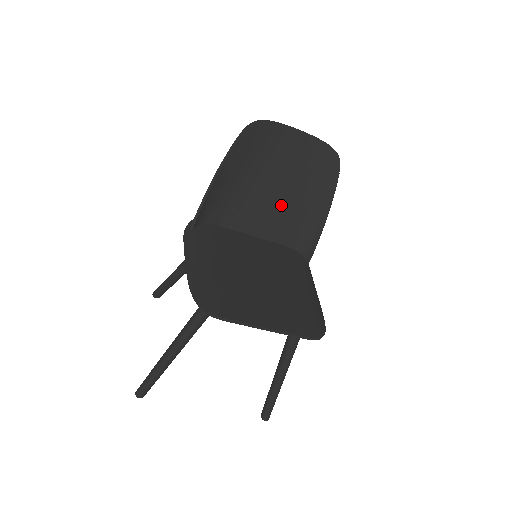
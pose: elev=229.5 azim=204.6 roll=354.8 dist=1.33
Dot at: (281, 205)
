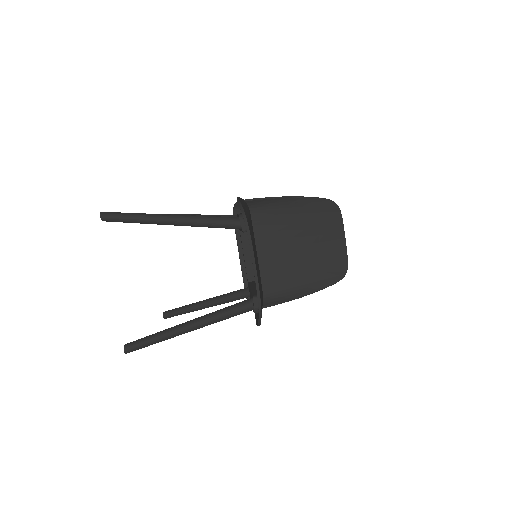
Dot at: (291, 259)
